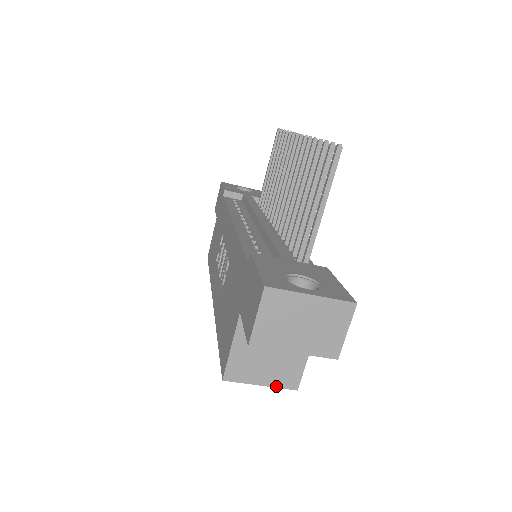
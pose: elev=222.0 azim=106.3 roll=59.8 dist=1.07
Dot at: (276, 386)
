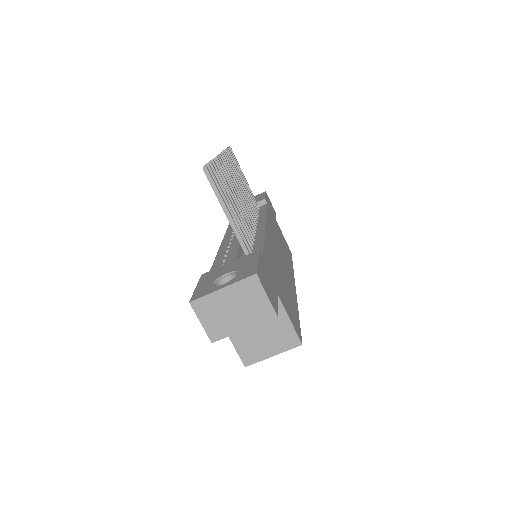
Dot at: (284, 350)
